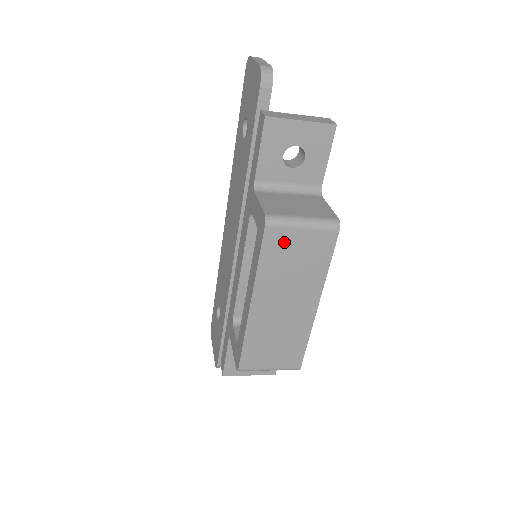
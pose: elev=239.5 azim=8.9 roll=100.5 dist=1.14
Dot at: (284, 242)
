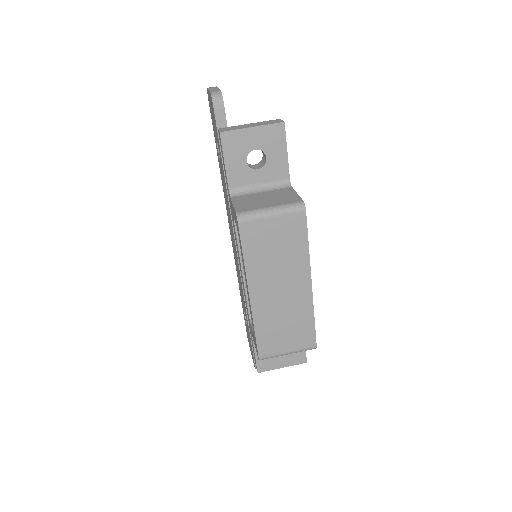
Dot at: (260, 233)
